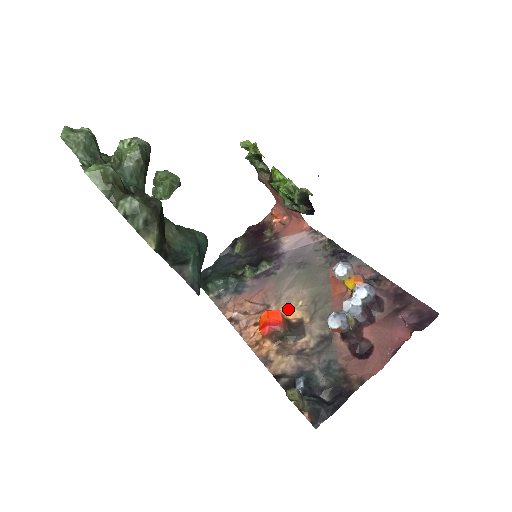
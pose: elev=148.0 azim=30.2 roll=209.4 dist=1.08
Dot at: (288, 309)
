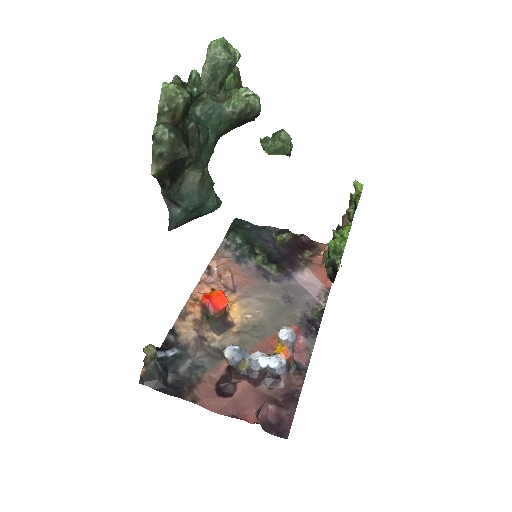
Dot at: (239, 309)
